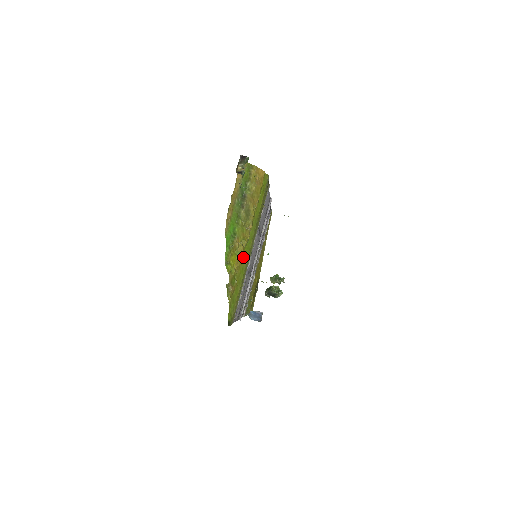
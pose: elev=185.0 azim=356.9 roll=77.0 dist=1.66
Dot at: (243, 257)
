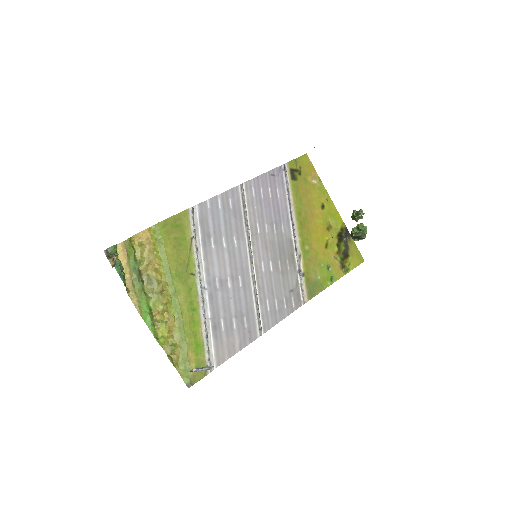
Dot at: (173, 319)
